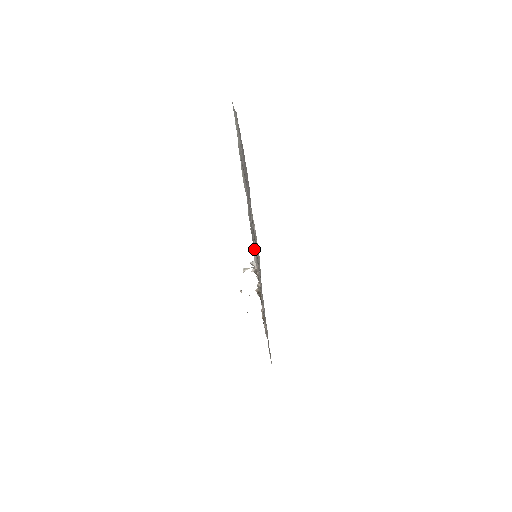
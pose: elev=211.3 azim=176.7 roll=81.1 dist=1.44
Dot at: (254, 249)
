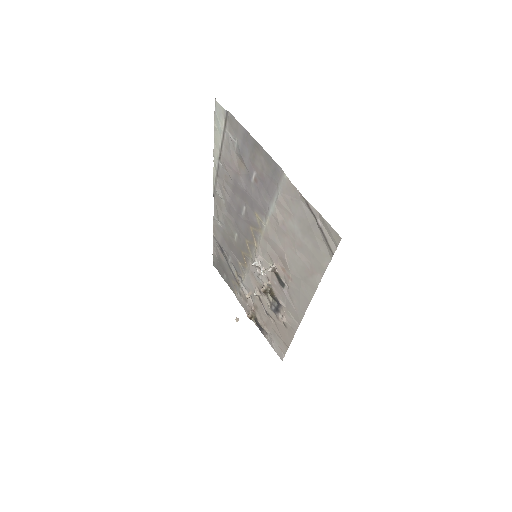
Dot at: (224, 253)
